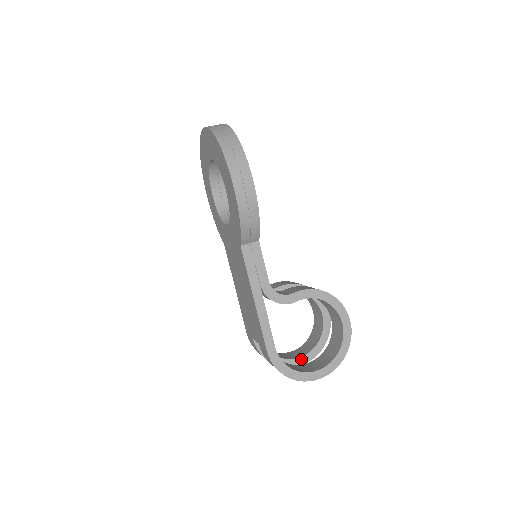
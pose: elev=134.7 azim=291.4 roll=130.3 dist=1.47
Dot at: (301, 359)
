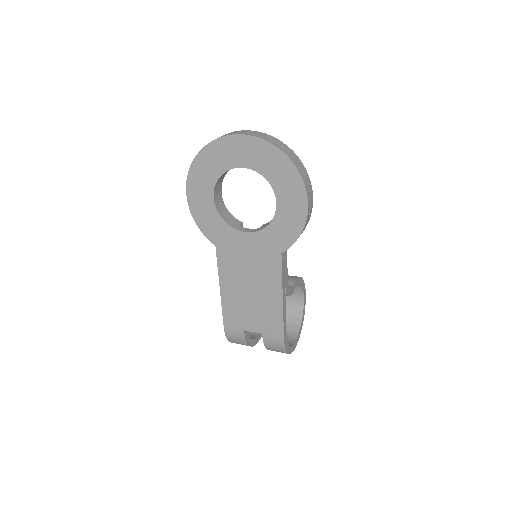
Dot at: (260, 335)
